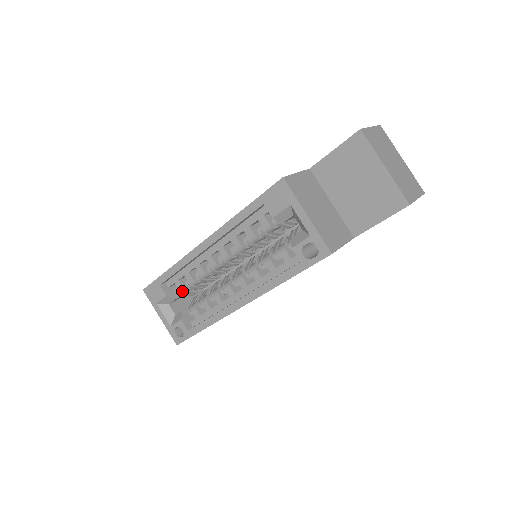
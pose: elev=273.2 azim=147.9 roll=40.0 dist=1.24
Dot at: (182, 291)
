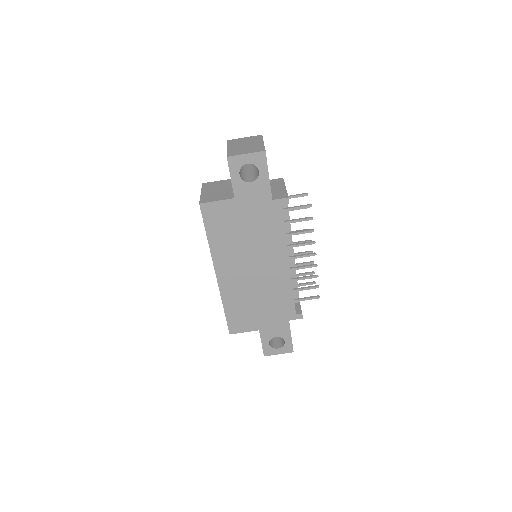
Dot at: occluded
